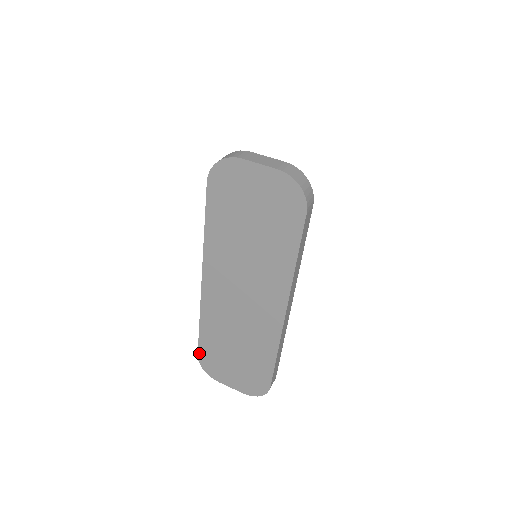
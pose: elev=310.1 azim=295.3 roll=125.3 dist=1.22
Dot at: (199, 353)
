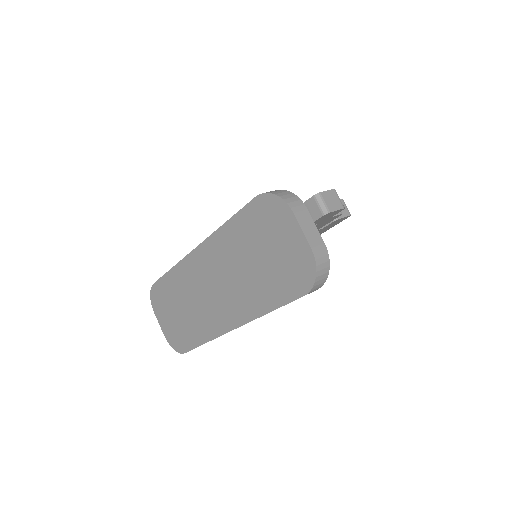
Dot at: (156, 283)
